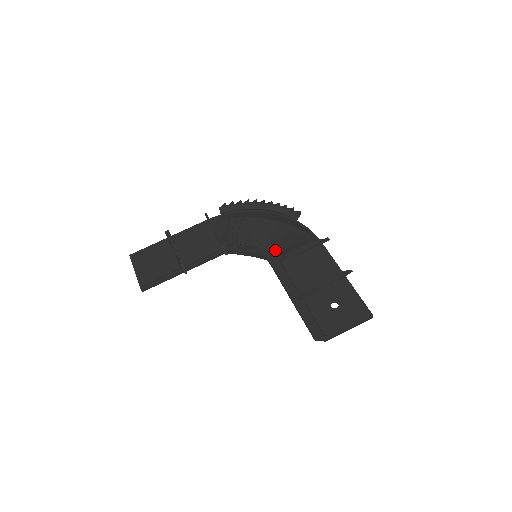
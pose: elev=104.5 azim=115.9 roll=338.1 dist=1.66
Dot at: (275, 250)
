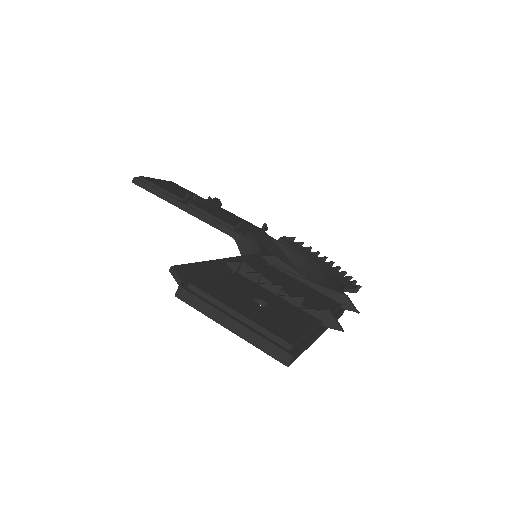
Dot at: occluded
